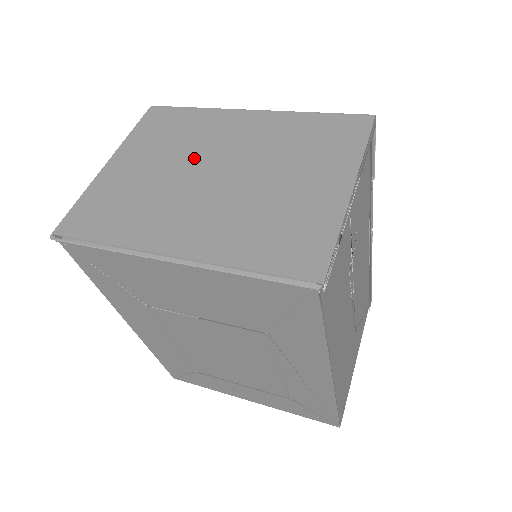
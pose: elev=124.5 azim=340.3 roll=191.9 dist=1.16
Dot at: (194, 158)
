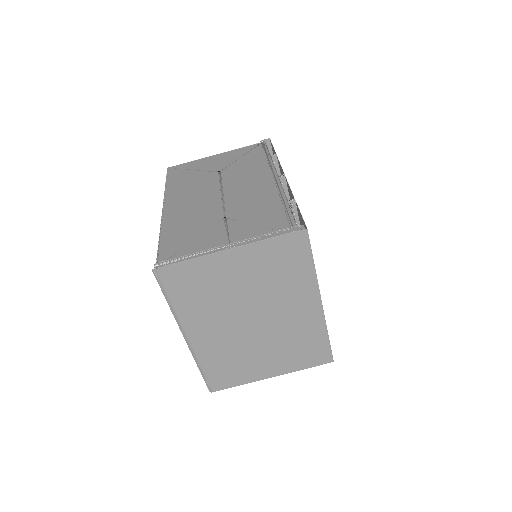
Dot at: (261, 301)
